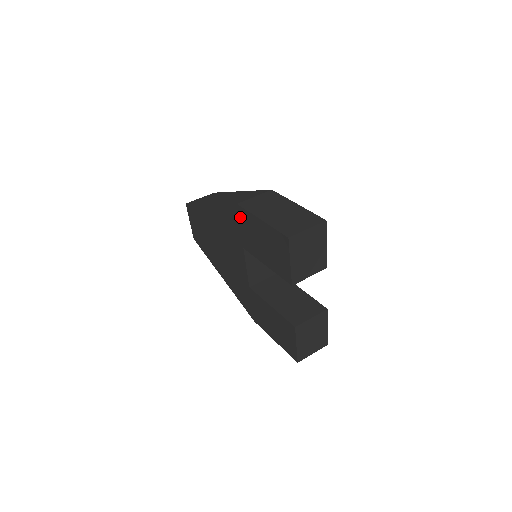
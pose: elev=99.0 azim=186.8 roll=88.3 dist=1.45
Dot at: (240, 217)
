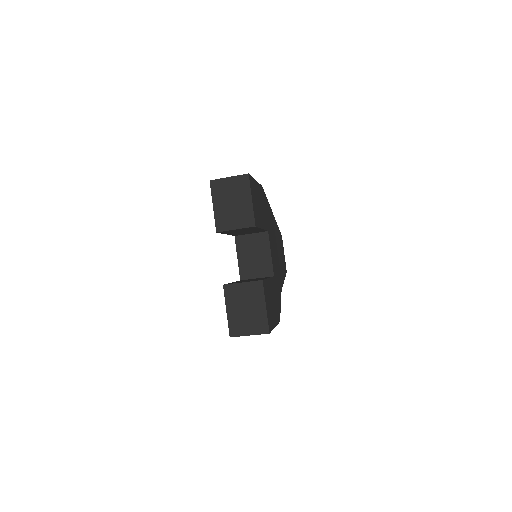
Dot at: occluded
